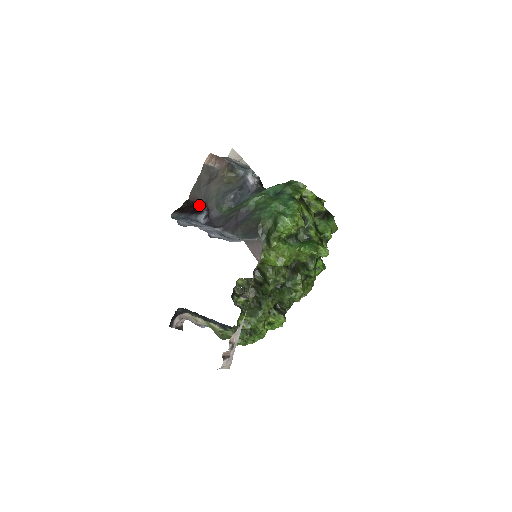
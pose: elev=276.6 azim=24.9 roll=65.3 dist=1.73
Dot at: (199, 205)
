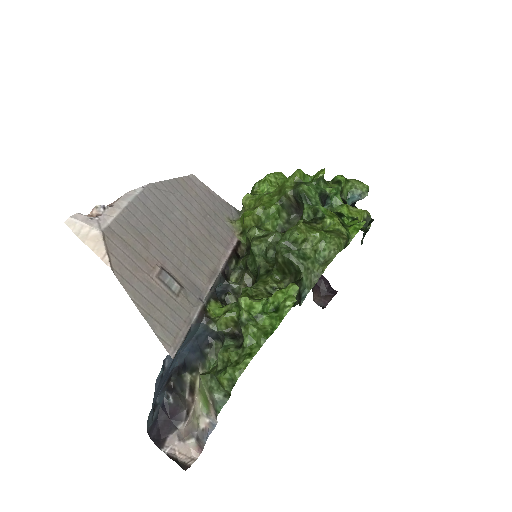
Dot at: occluded
